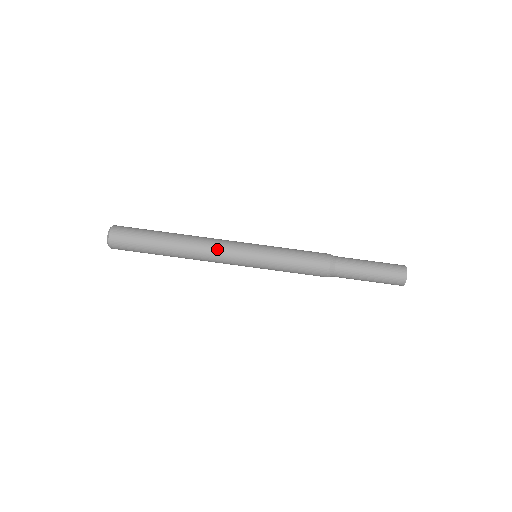
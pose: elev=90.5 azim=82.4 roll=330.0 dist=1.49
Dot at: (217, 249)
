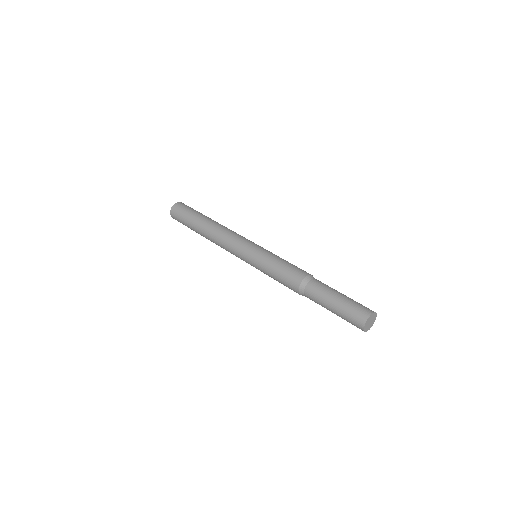
Dot at: (238, 234)
